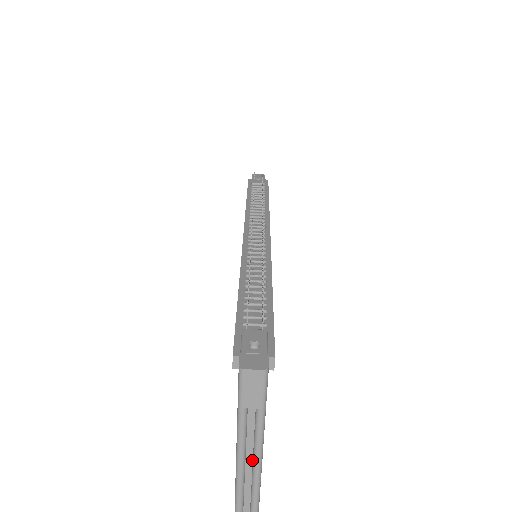
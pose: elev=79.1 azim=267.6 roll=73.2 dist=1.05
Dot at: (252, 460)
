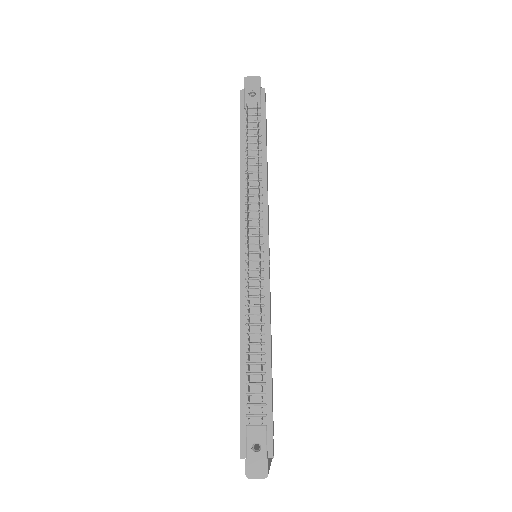
Dot at: occluded
